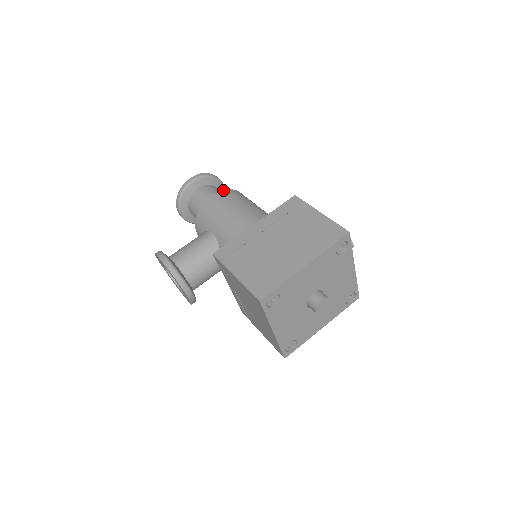
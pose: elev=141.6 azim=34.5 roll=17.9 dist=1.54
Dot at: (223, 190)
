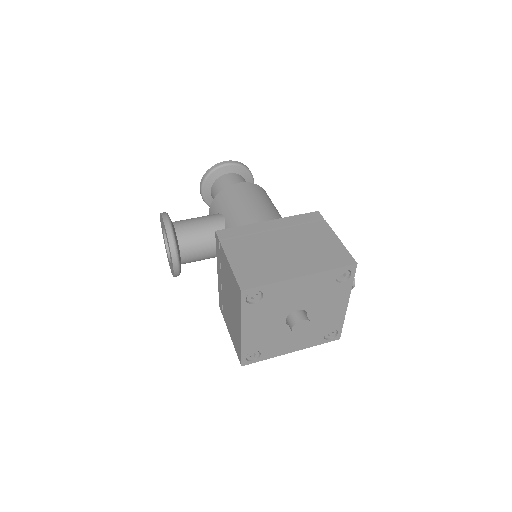
Dot at: (251, 183)
